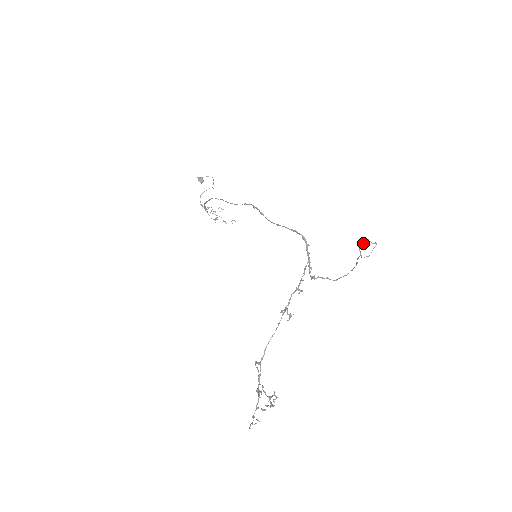
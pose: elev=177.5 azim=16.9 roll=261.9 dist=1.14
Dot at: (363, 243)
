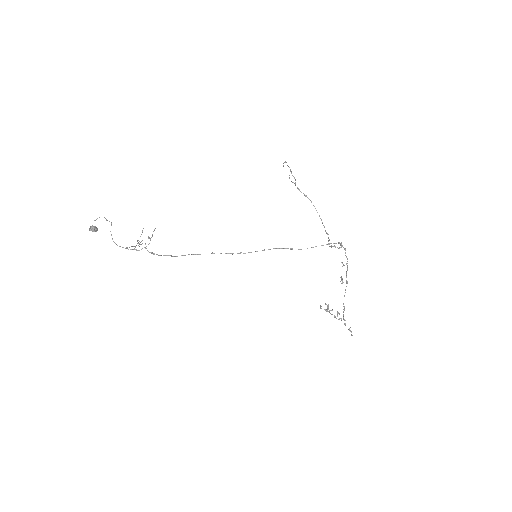
Dot at: occluded
